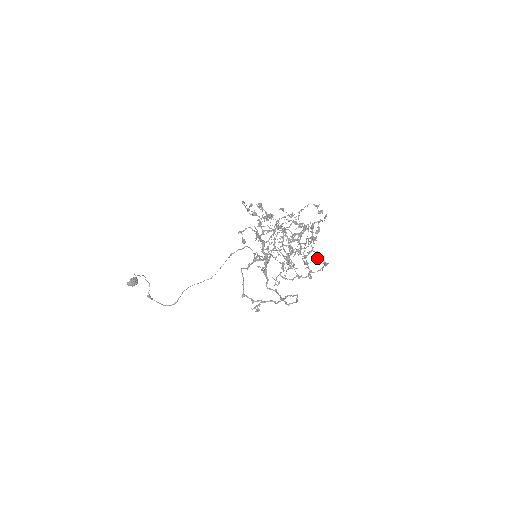
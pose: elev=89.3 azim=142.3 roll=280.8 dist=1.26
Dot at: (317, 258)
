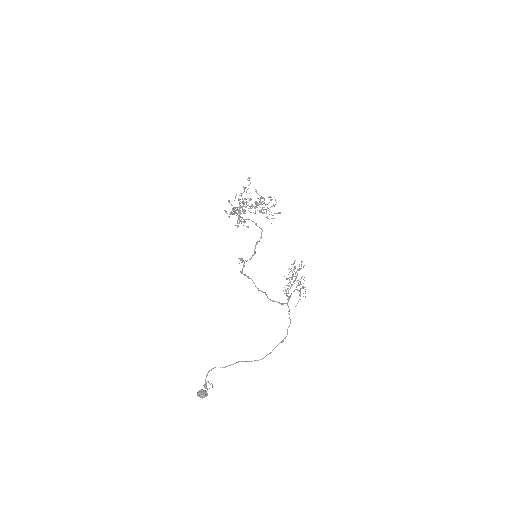
Dot at: (266, 204)
